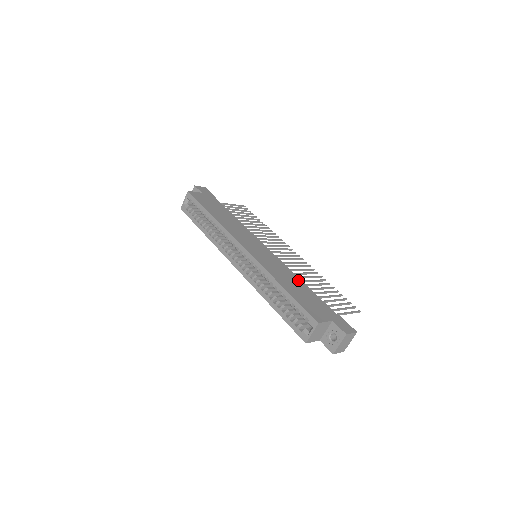
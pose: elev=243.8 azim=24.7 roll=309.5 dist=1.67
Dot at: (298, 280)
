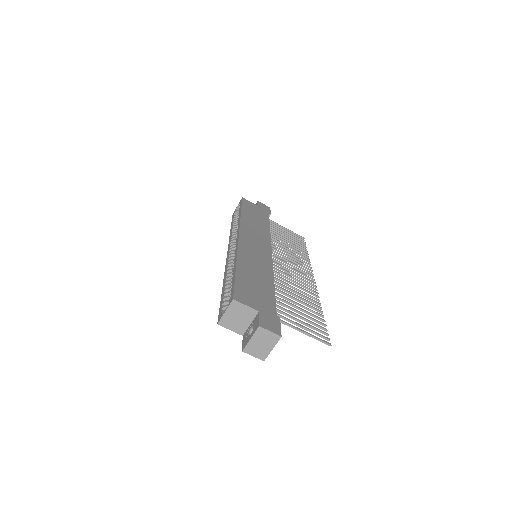
Dot at: (269, 278)
